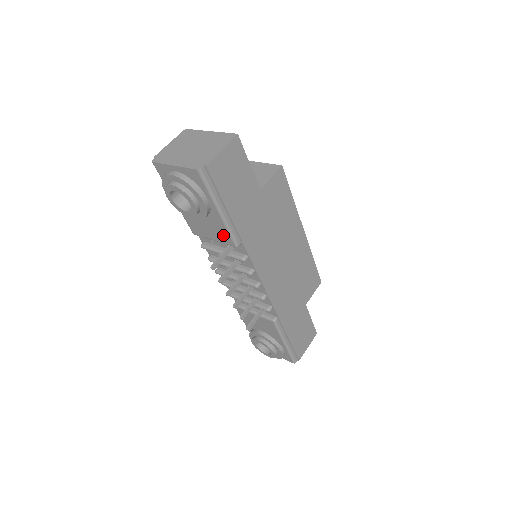
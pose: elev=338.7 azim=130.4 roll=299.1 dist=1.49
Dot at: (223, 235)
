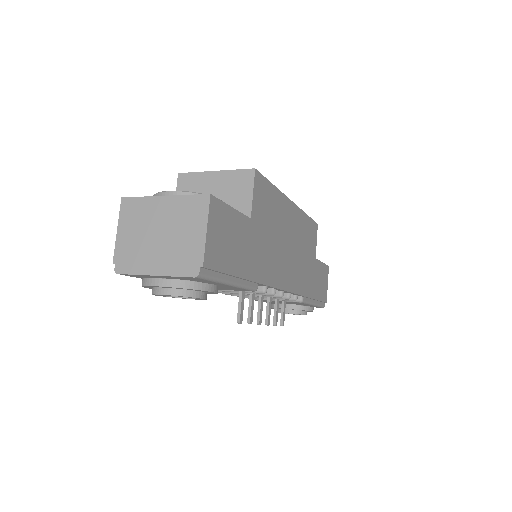
Dot at: (236, 289)
